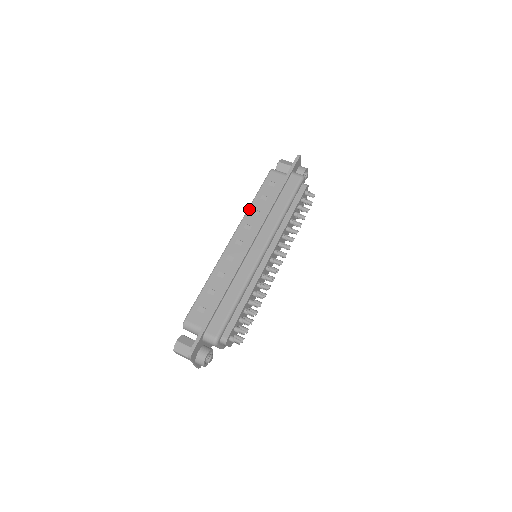
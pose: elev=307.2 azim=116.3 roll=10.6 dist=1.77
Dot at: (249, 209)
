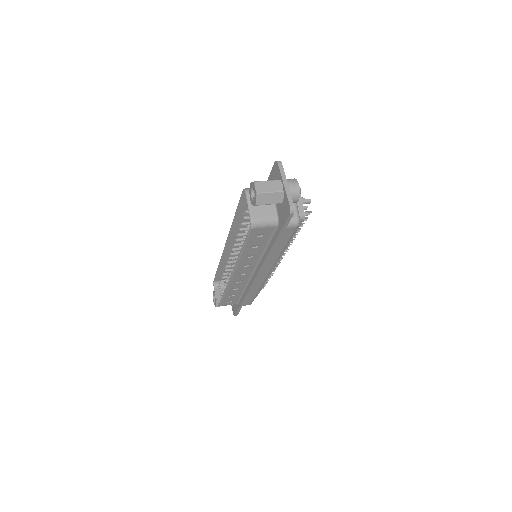
Dot at: (221, 260)
